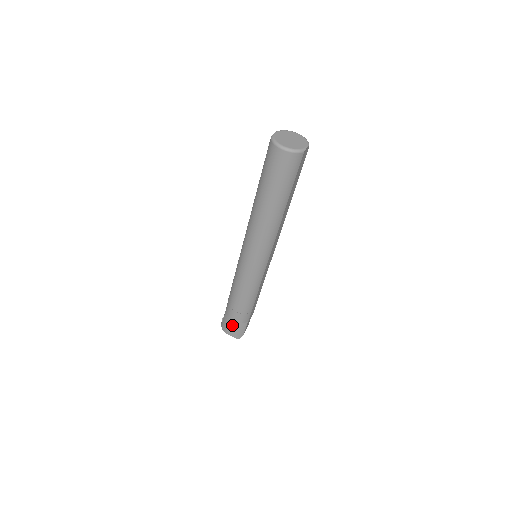
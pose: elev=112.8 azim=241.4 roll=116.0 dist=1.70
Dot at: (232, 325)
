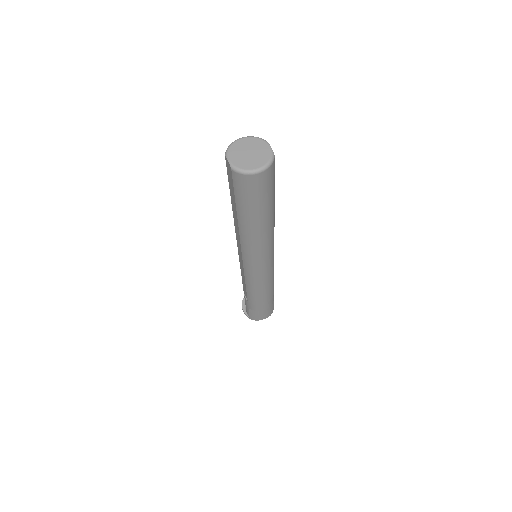
Dot at: (263, 312)
